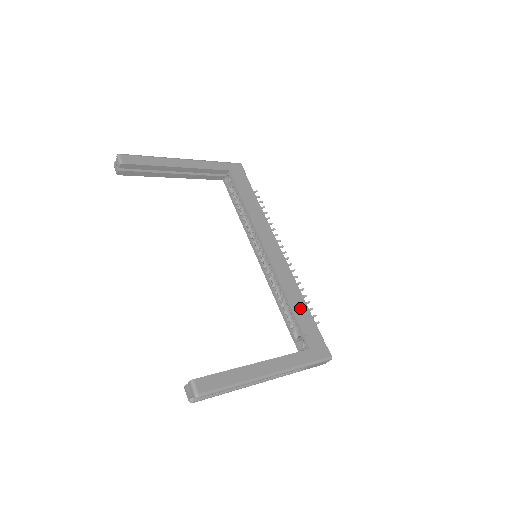
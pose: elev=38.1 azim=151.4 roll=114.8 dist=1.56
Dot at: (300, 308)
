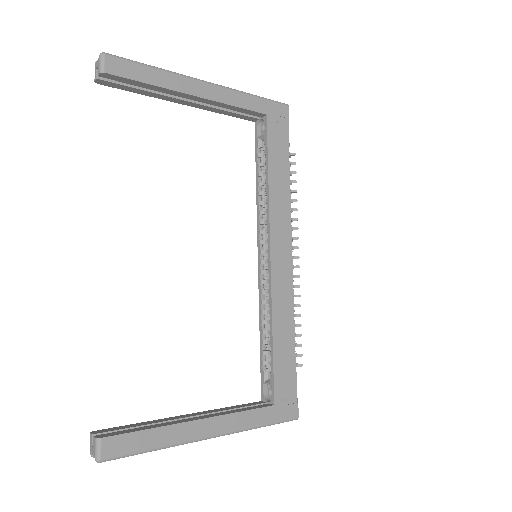
Dot at: (284, 346)
